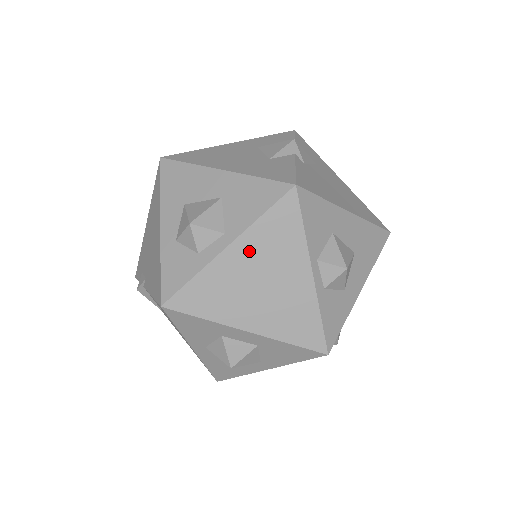
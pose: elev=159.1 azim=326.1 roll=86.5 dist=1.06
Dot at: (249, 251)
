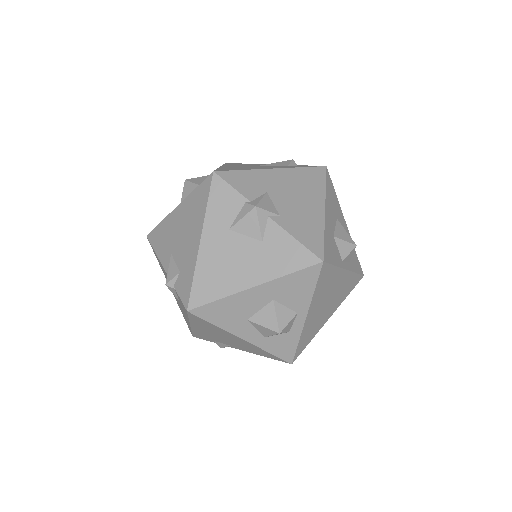
Dot at: (316, 304)
